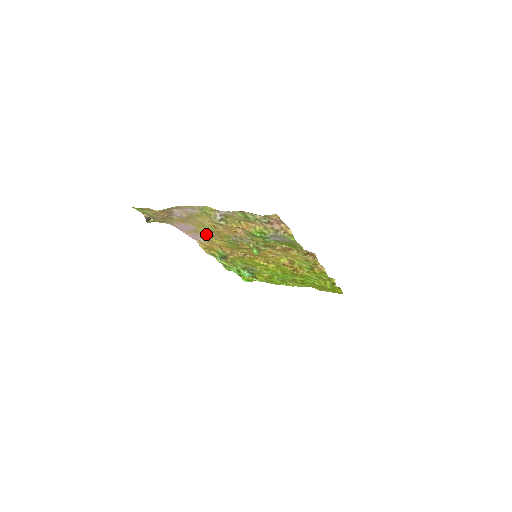
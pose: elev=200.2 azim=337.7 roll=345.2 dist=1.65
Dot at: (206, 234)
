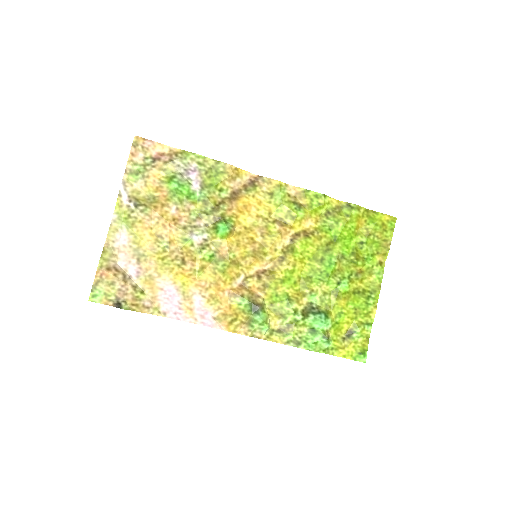
Dot at: (185, 276)
